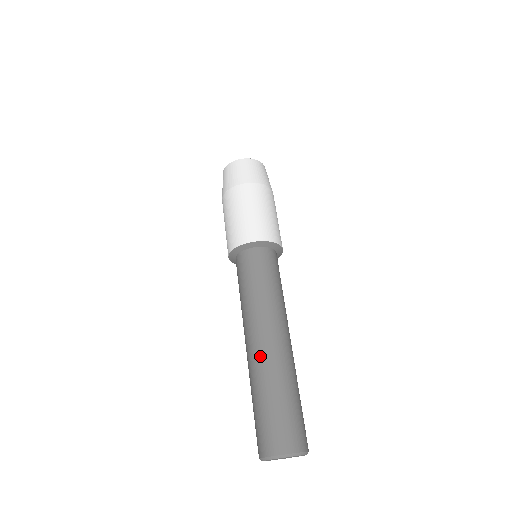
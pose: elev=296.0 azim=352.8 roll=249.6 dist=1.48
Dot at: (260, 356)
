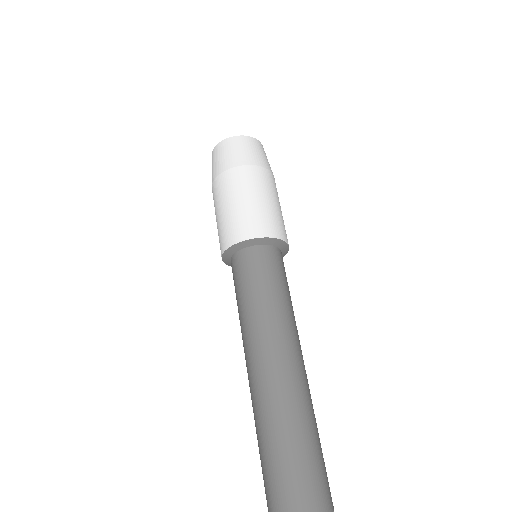
Dot at: (264, 387)
